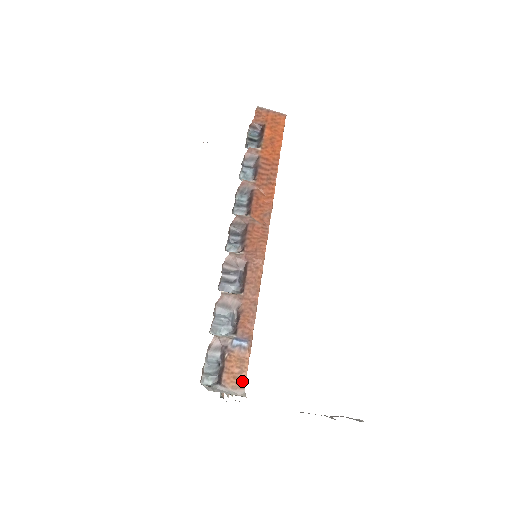
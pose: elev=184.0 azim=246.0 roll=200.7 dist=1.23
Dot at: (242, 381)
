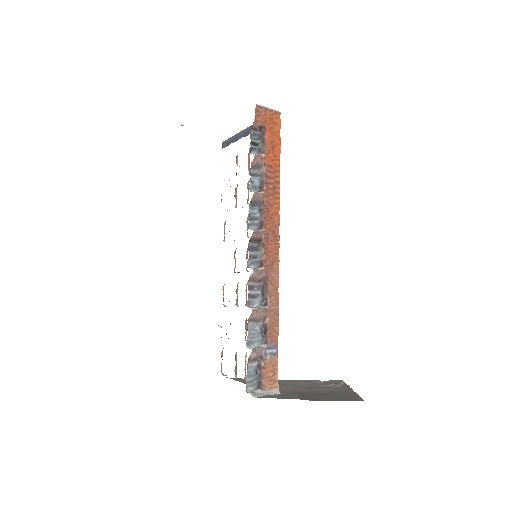
Dot at: (276, 382)
